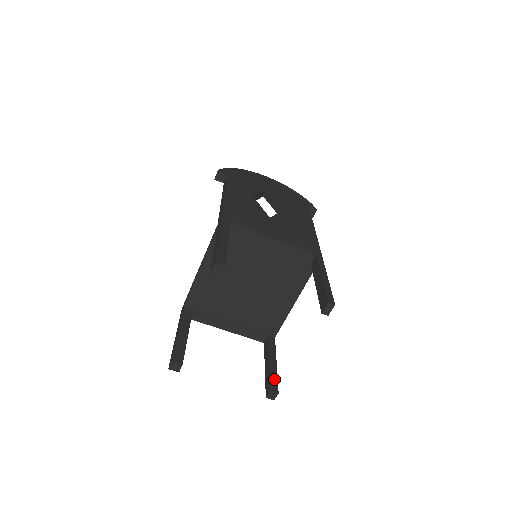
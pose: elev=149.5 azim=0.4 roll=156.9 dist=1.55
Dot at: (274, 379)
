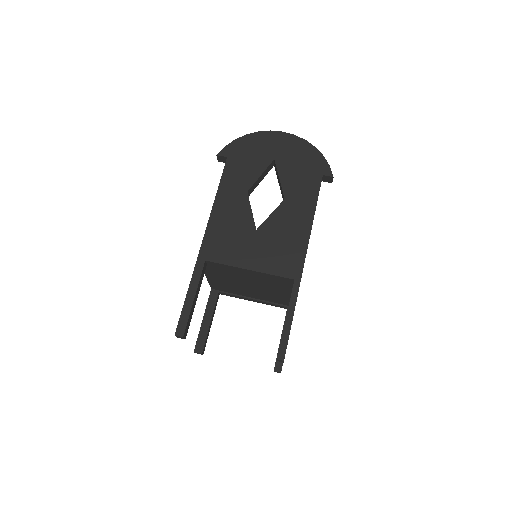
Dot at: occluded
